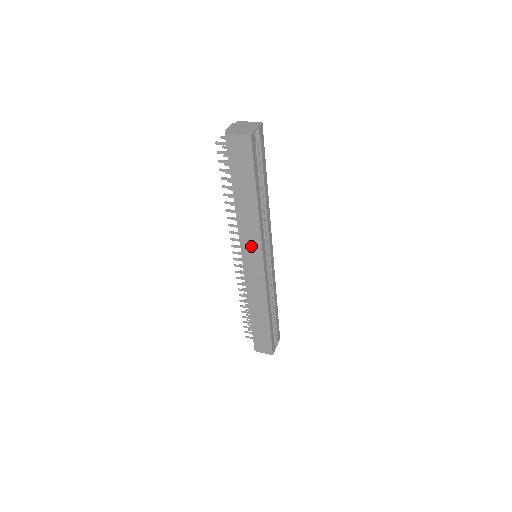
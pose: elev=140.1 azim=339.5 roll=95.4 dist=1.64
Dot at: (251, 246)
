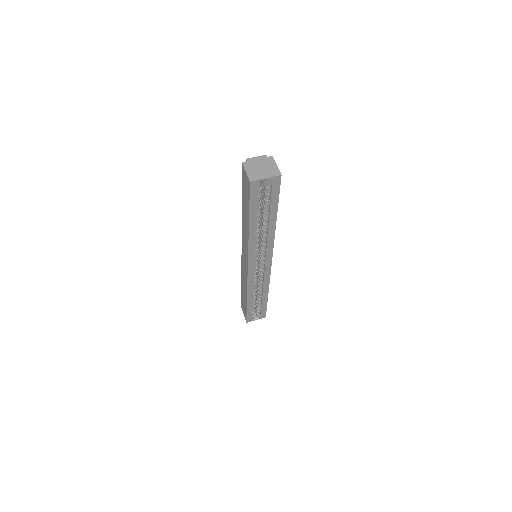
Dot at: (245, 249)
